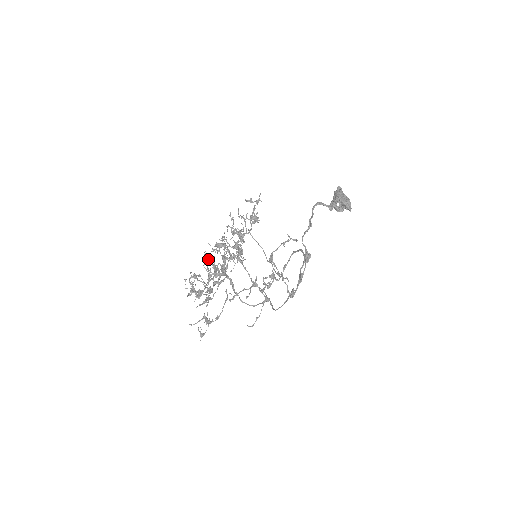
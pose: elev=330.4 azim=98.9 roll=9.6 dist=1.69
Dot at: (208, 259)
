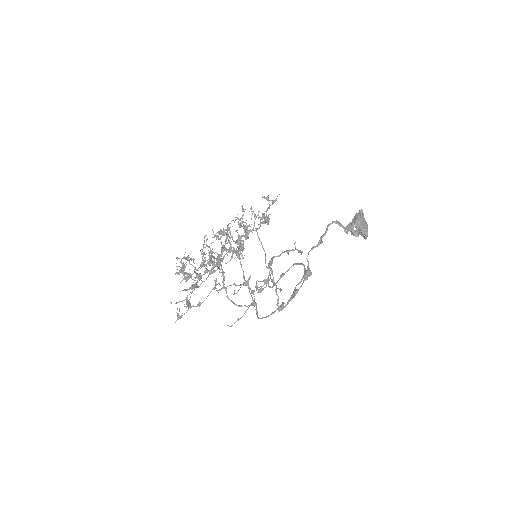
Dot at: (206, 245)
